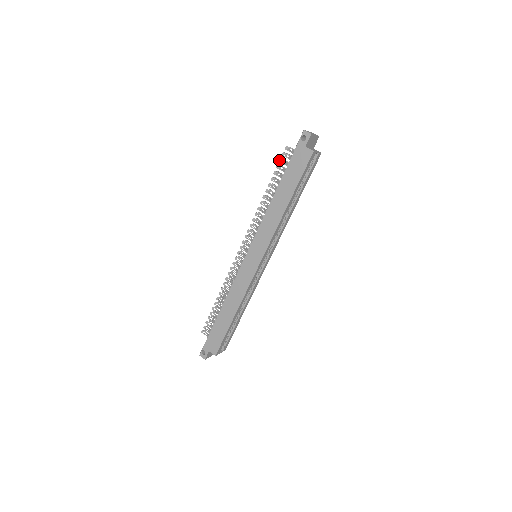
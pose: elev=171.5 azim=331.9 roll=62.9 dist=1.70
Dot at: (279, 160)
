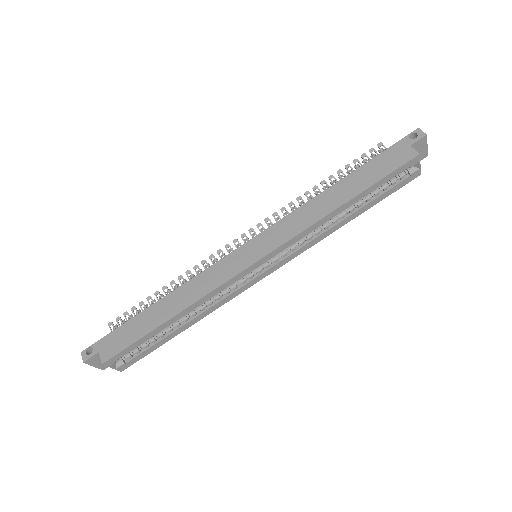
Dot at: (362, 154)
